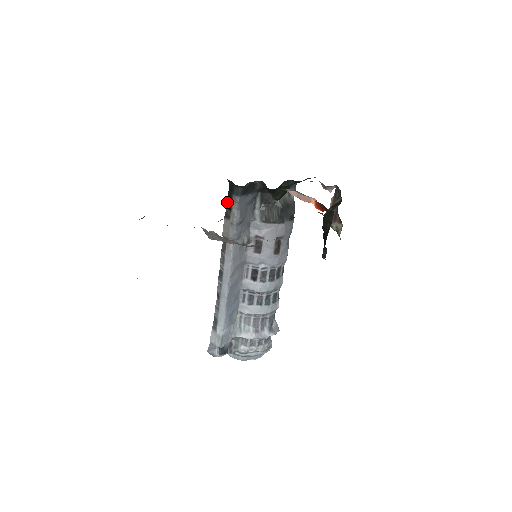
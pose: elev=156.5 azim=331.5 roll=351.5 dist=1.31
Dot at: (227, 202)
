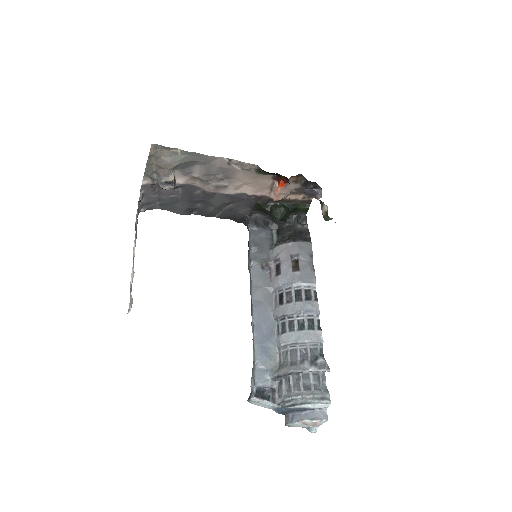
Dot at: occluded
